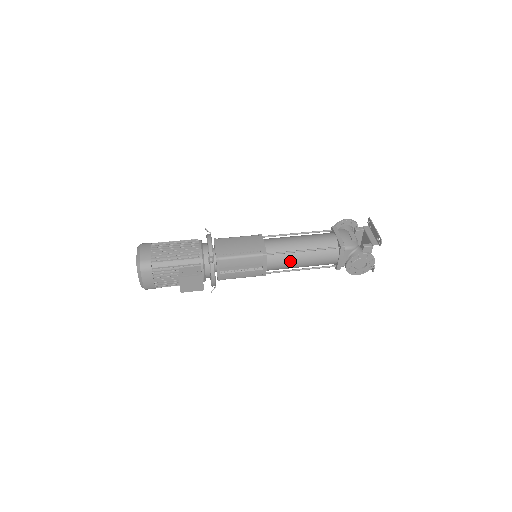
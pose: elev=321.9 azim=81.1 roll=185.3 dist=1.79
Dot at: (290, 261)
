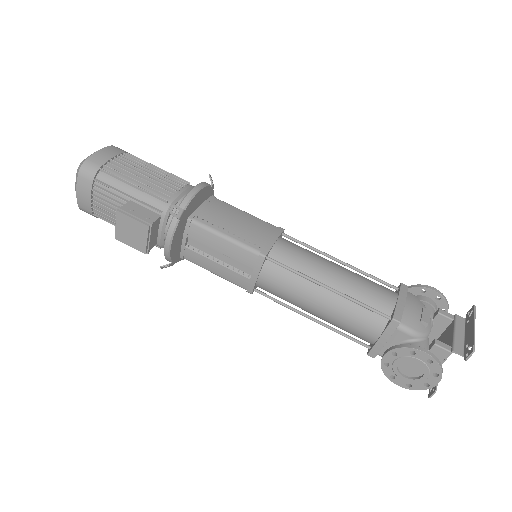
Dot at: (298, 291)
